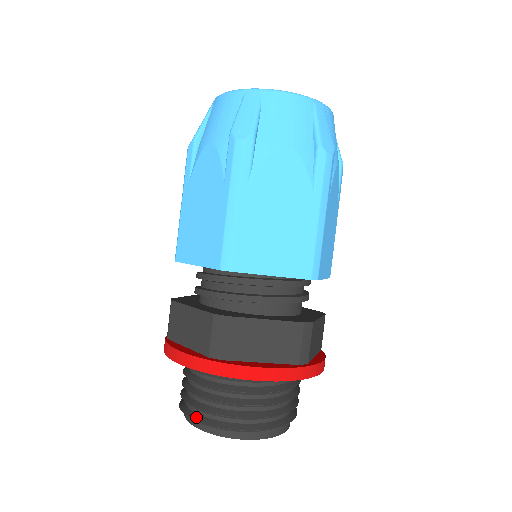
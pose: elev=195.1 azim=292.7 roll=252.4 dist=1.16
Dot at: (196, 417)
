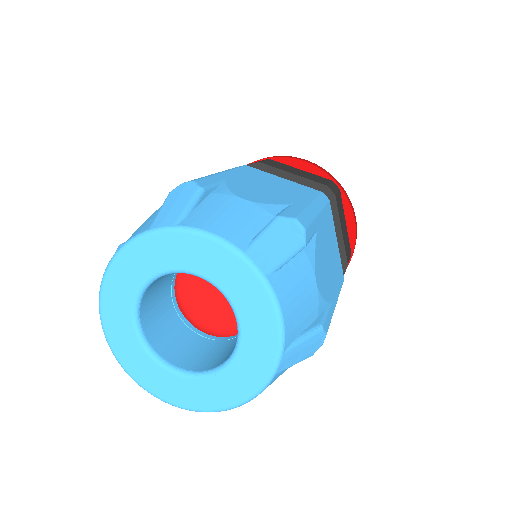
Dot at: occluded
